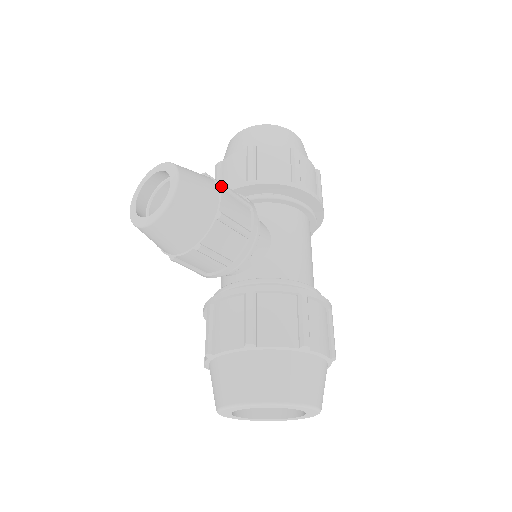
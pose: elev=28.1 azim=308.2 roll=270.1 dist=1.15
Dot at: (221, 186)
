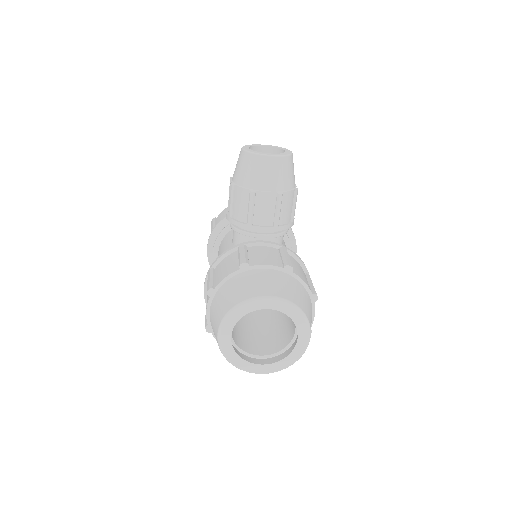
Dot at: occluded
